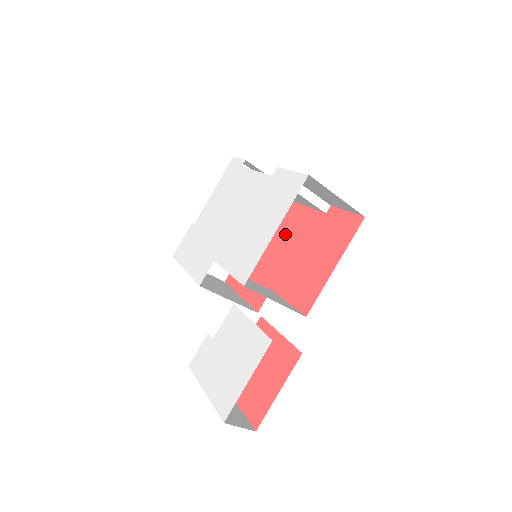
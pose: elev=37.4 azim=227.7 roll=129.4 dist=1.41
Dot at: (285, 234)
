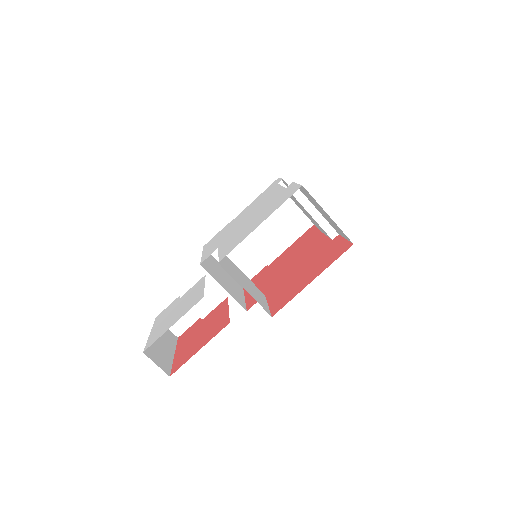
Dot at: (299, 254)
